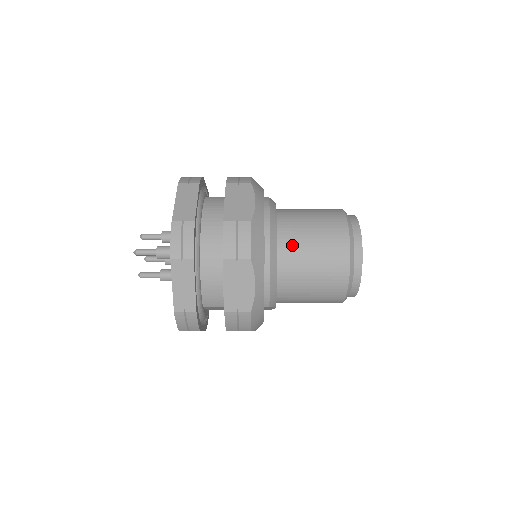
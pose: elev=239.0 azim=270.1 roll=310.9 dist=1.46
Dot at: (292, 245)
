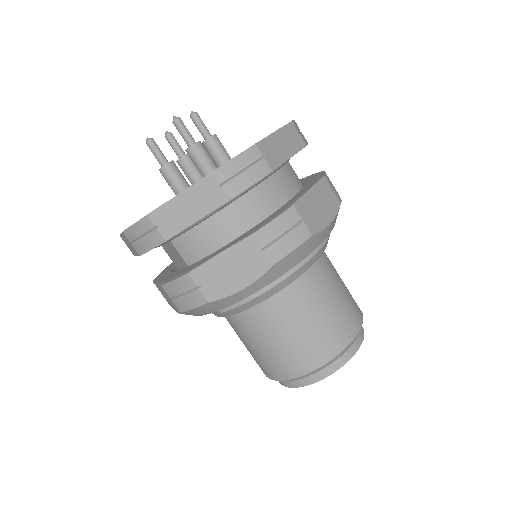
Dot at: (305, 292)
